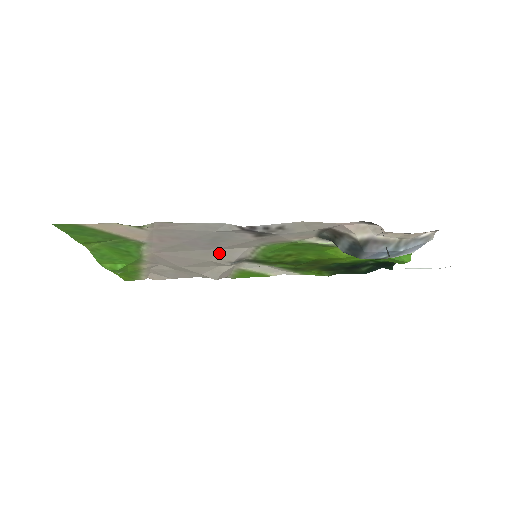
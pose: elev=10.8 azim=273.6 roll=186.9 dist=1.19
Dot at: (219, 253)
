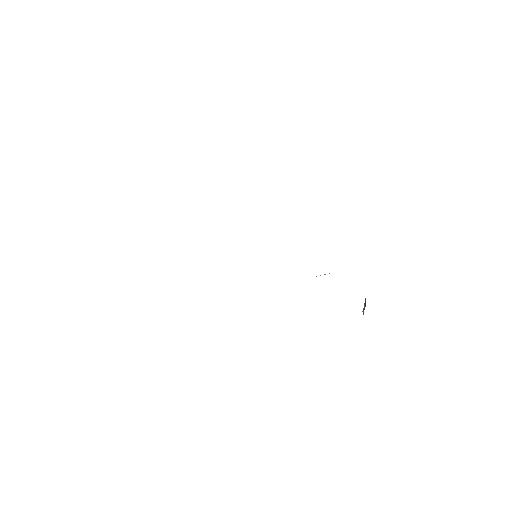
Dot at: occluded
